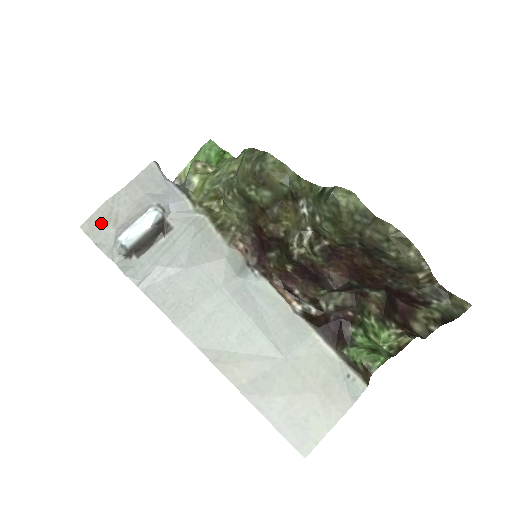
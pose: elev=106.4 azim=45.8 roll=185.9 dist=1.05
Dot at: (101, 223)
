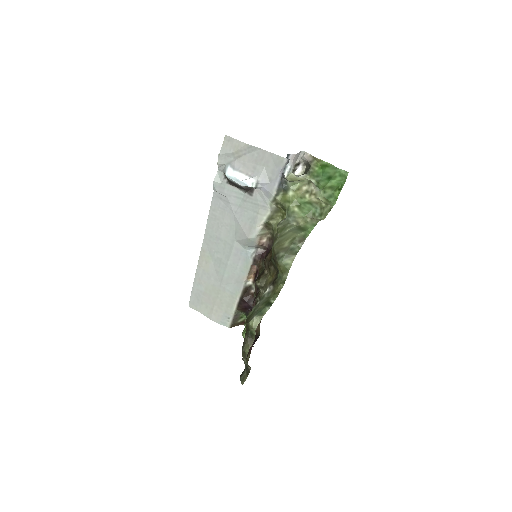
Dot at: (232, 149)
